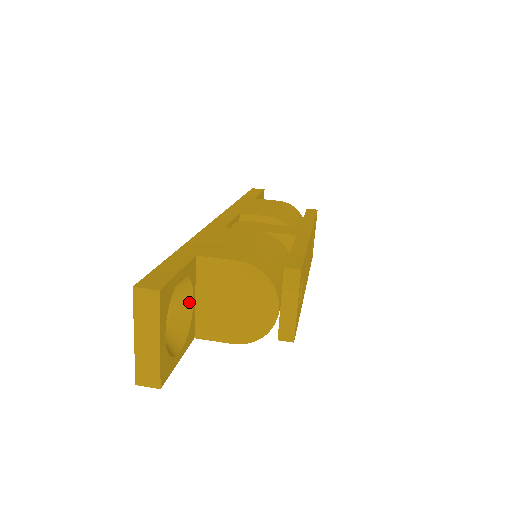
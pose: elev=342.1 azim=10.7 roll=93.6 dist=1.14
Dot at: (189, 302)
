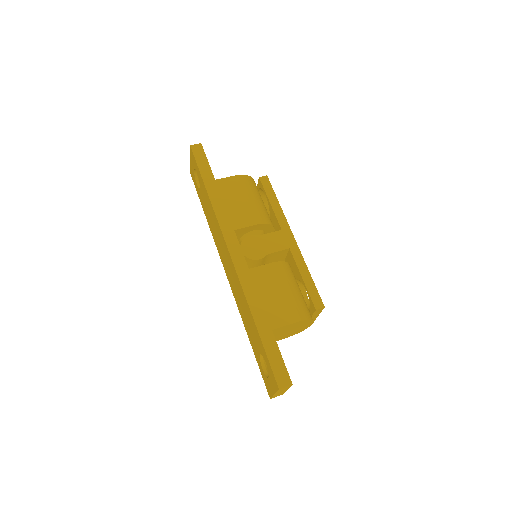
Dot at: occluded
